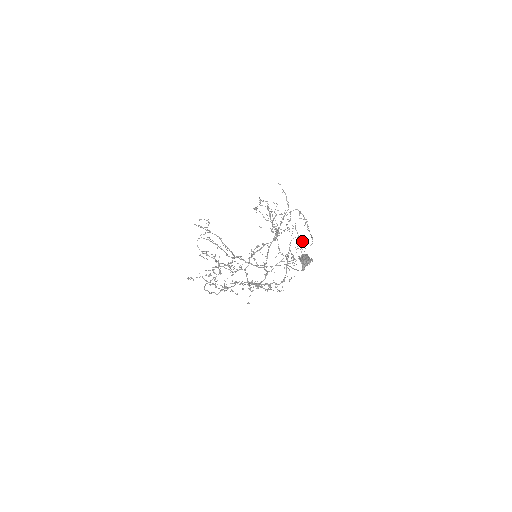
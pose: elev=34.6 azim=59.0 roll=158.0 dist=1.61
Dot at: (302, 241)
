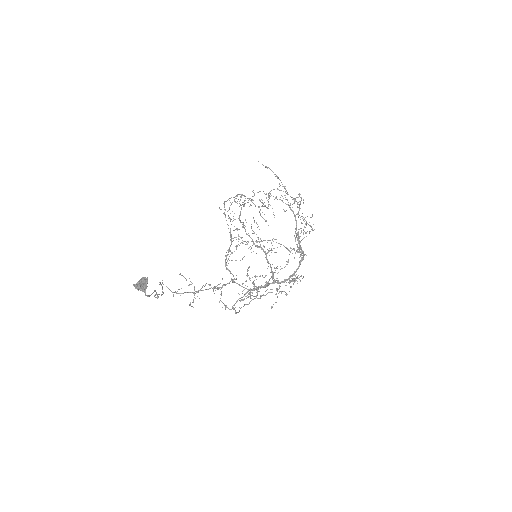
Dot at: occluded
